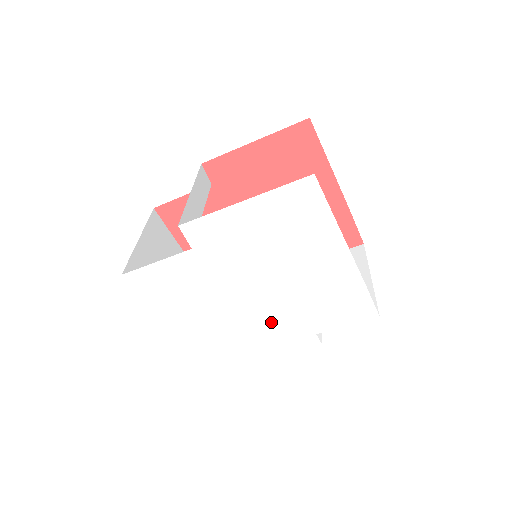
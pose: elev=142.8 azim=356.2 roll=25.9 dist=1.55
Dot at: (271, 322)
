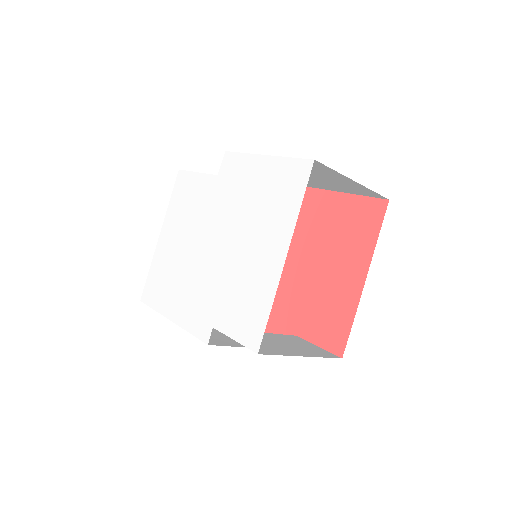
Dot at: (202, 284)
